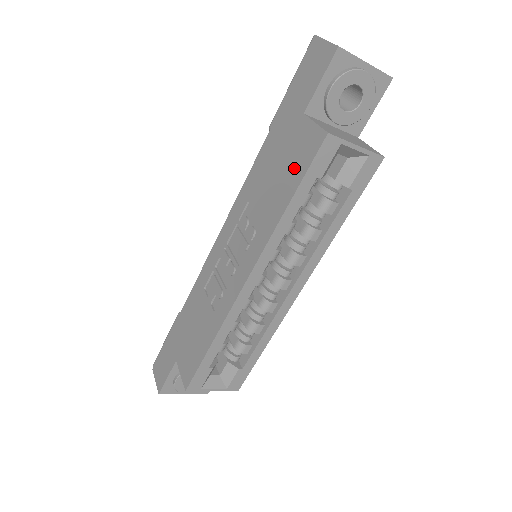
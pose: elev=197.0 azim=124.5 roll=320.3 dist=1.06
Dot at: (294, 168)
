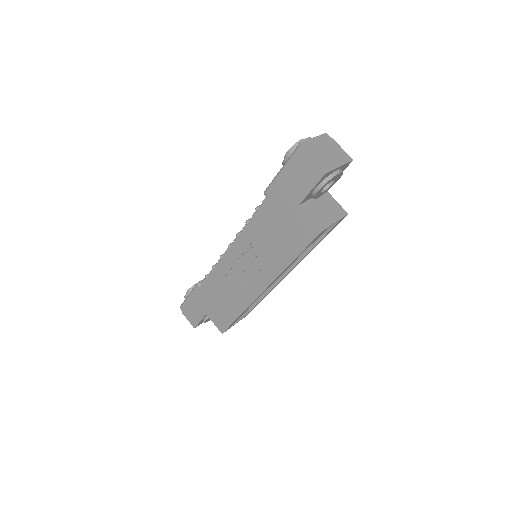
Dot at: (295, 239)
